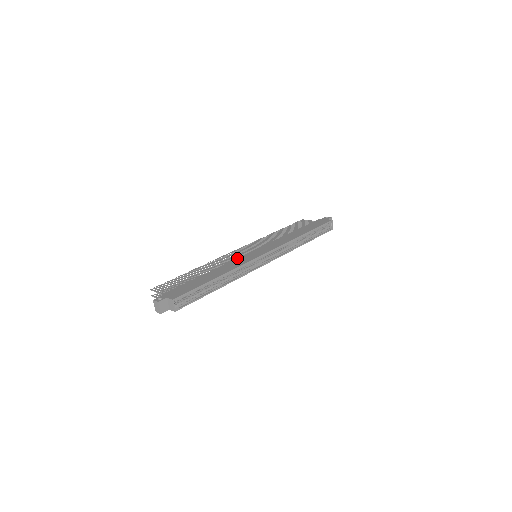
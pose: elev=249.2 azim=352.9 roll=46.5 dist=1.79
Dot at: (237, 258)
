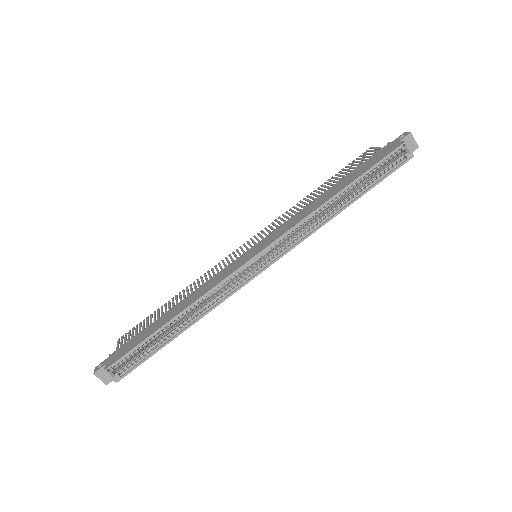
Dot at: occluded
